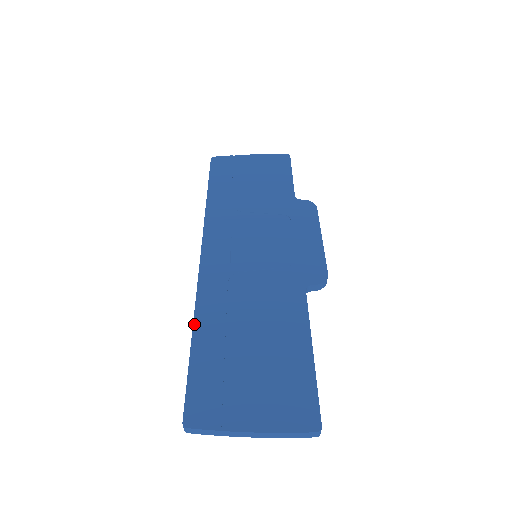
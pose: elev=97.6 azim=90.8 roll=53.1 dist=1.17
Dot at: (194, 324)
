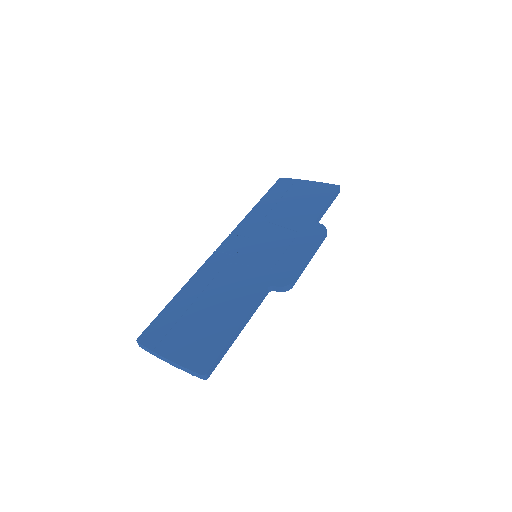
Dot at: (184, 287)
